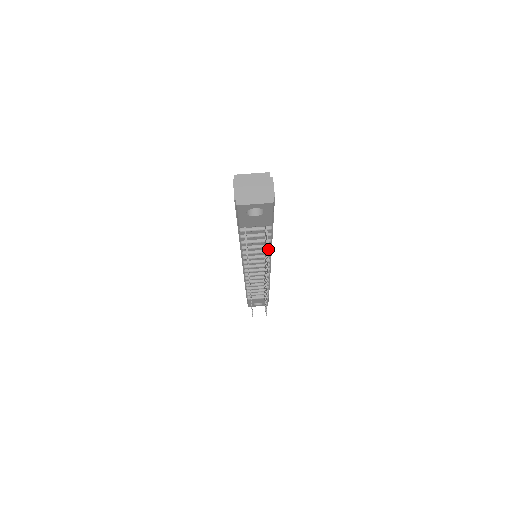
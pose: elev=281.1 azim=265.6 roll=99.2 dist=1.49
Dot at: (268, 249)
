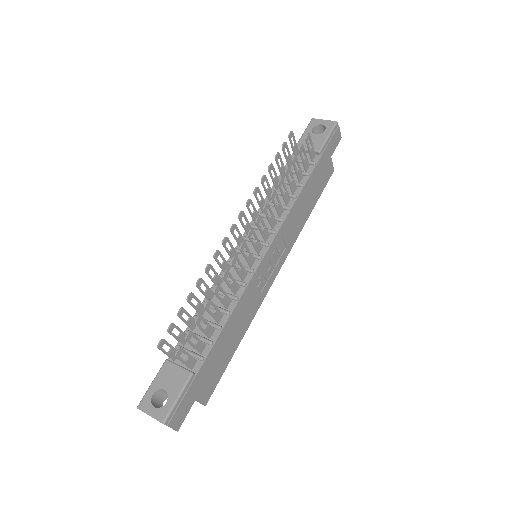
Dot at: (310, 136)
